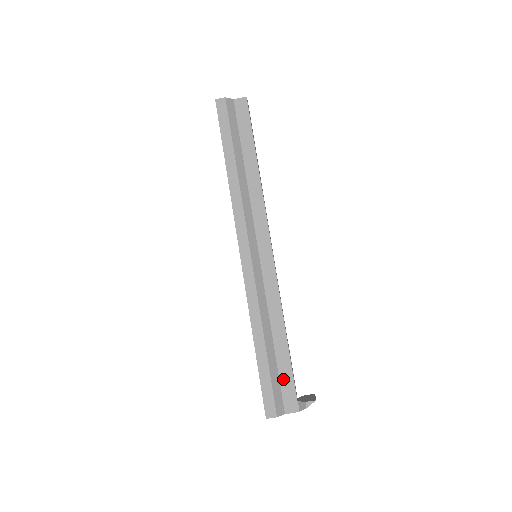
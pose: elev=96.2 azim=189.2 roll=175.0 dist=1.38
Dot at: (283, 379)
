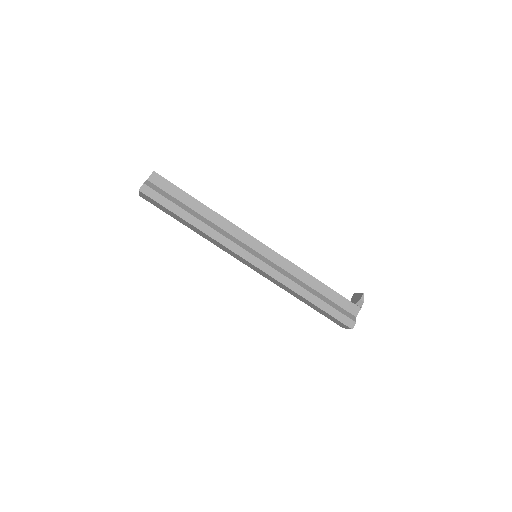
Dot at: (338, 302)
